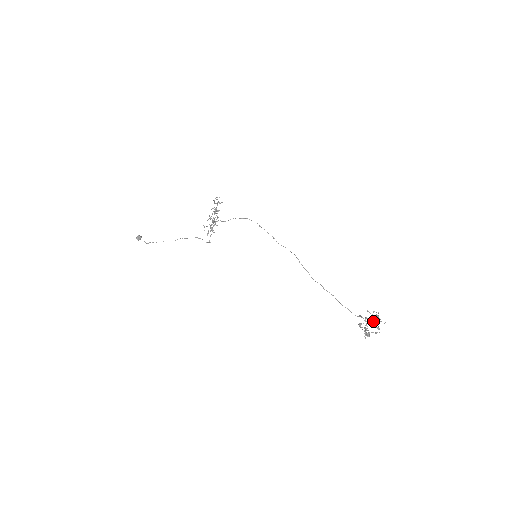
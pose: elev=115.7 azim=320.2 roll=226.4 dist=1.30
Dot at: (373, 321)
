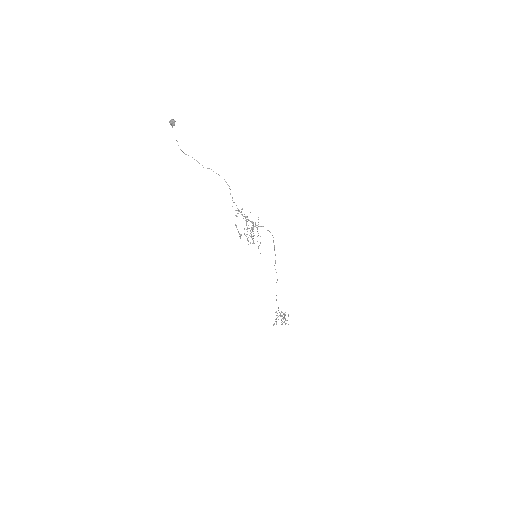
Dot at: (284, 318)
